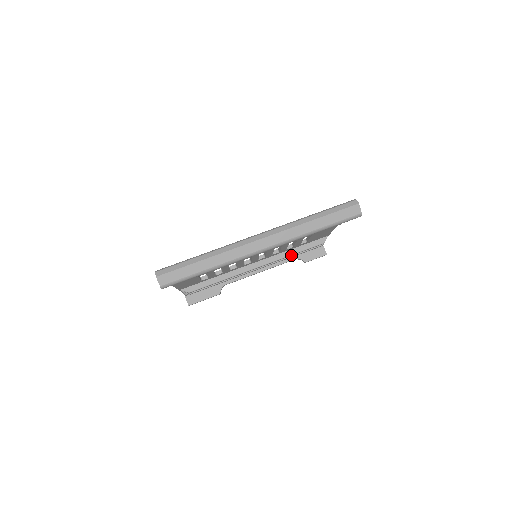
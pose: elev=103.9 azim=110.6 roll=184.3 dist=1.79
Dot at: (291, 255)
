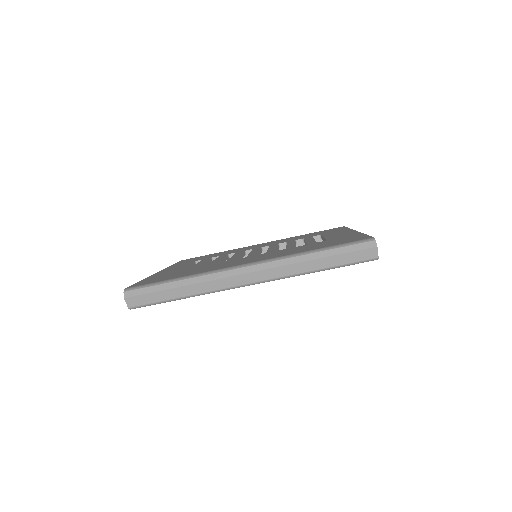
Dot at: occluded
